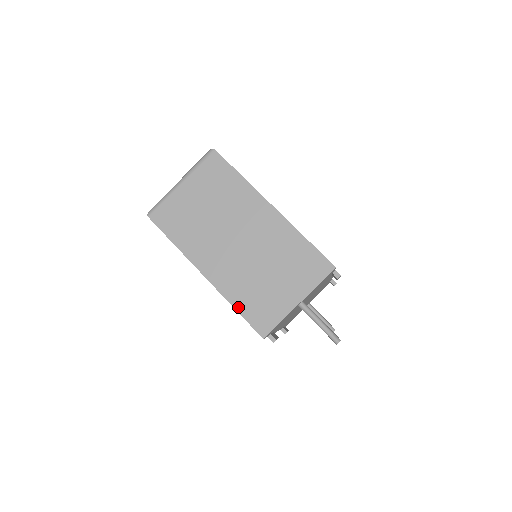
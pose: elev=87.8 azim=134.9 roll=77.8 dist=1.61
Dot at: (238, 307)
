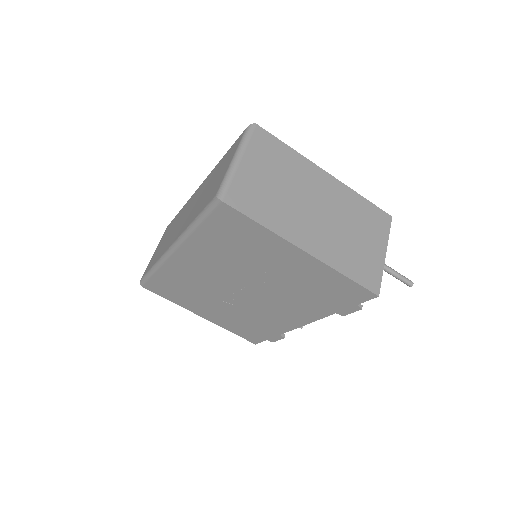
Dot at: (347, 274)
